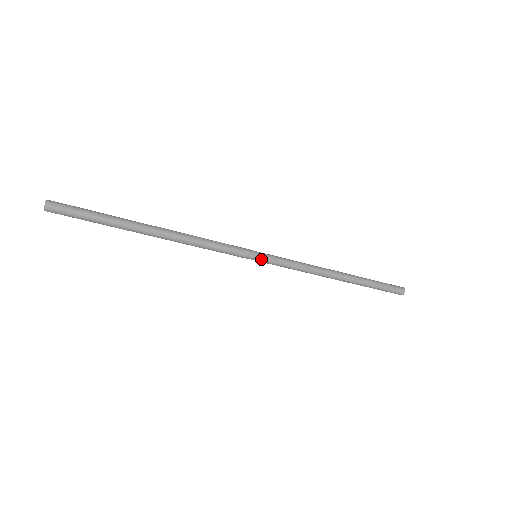
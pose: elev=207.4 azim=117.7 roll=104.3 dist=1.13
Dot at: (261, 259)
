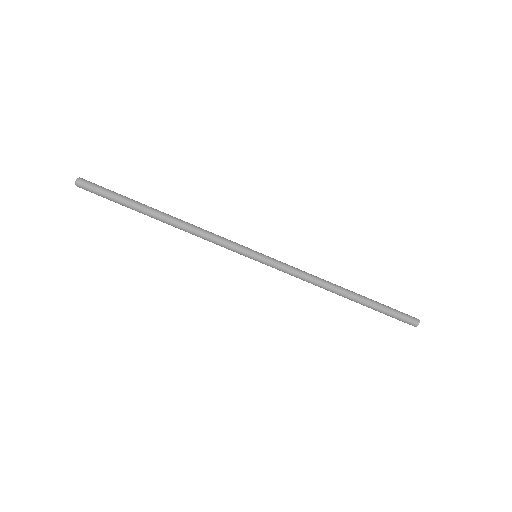
Dot at: (261, 257)
